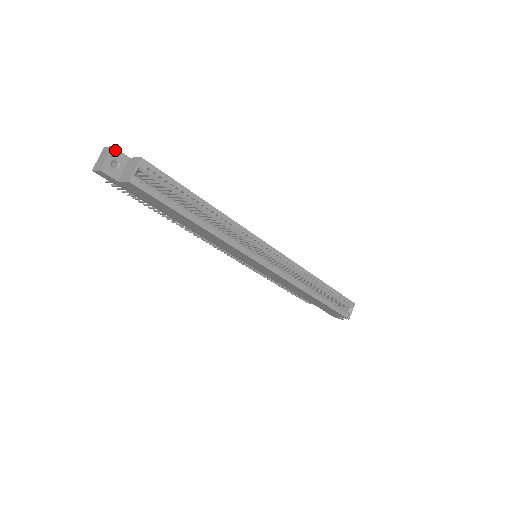
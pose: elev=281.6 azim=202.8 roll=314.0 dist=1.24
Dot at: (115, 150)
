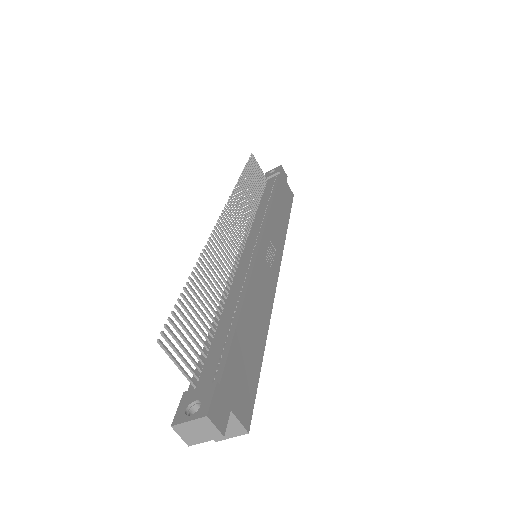
Dot at: (223, 432)
